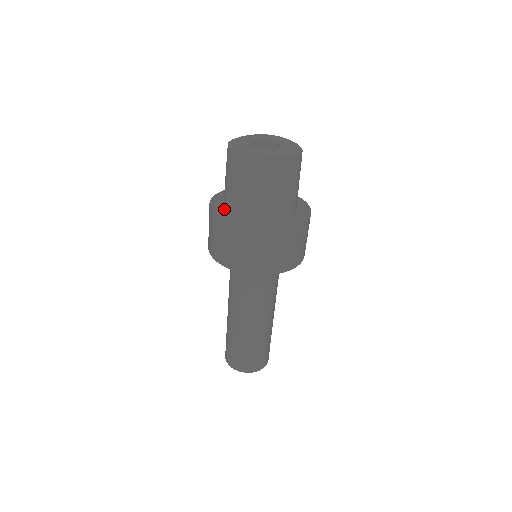
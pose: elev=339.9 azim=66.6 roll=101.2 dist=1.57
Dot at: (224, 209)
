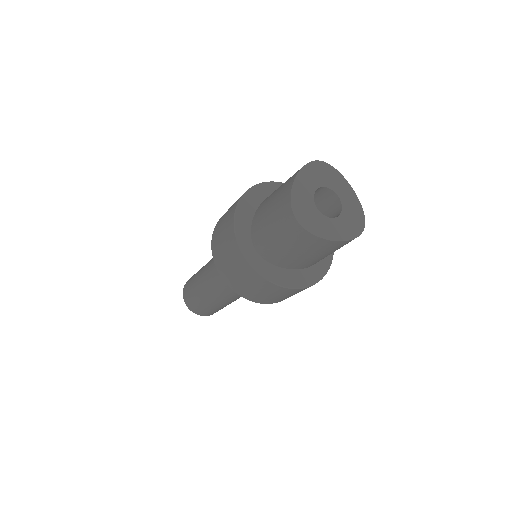
Dot at: (256, 252)
